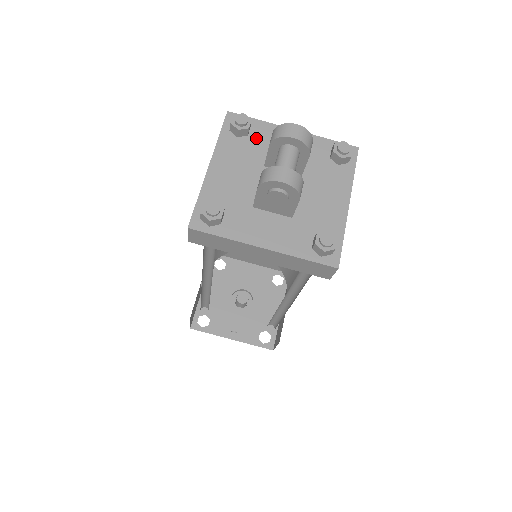
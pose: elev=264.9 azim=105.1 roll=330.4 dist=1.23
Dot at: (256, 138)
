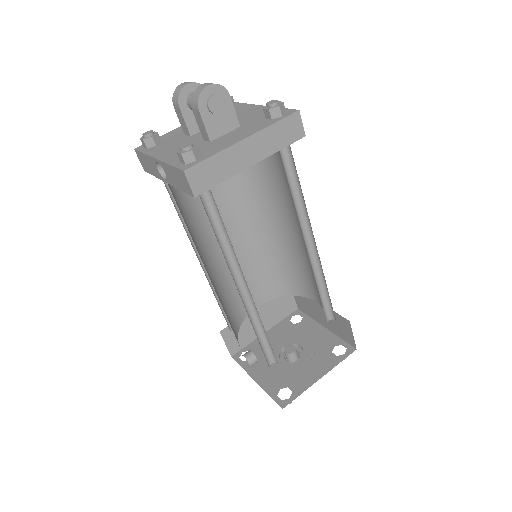
Dot at: (168, 138)
